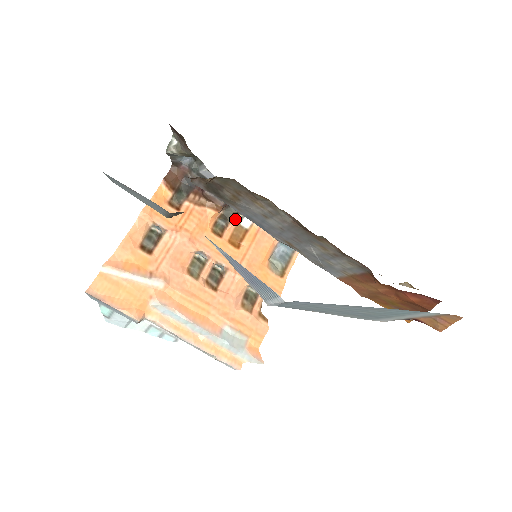
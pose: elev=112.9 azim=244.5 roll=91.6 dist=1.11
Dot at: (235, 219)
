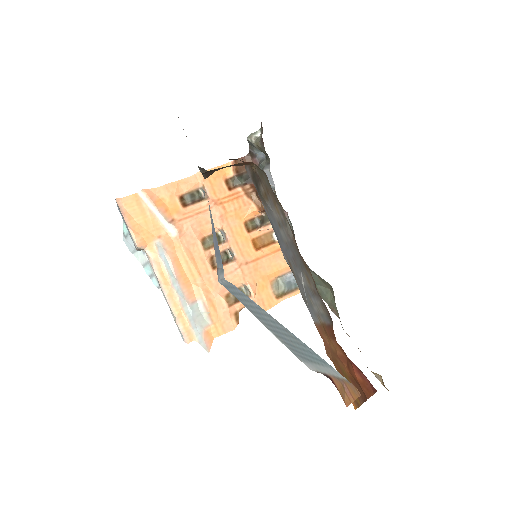
Dot at: (271, 227)
